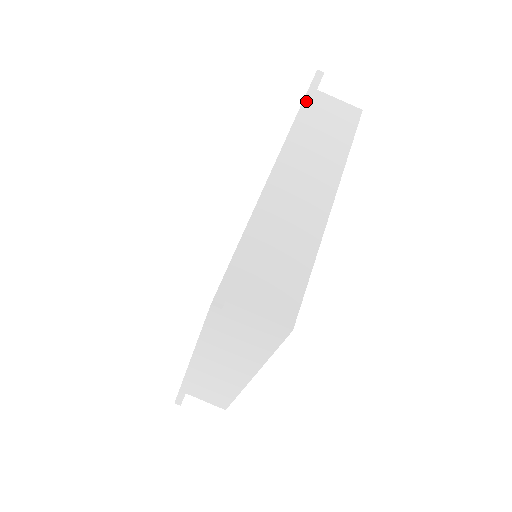
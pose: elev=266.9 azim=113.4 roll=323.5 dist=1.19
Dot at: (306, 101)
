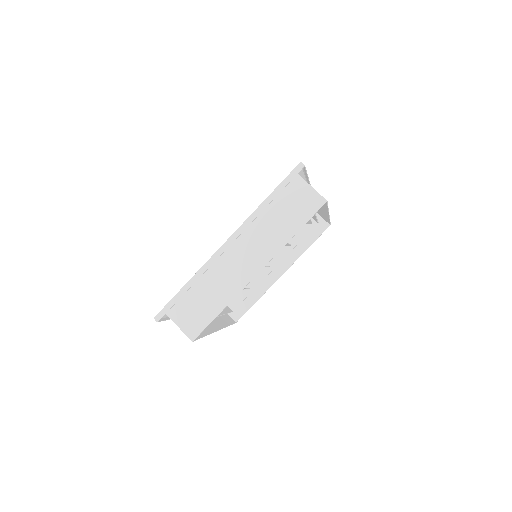
Dot at: occluded
